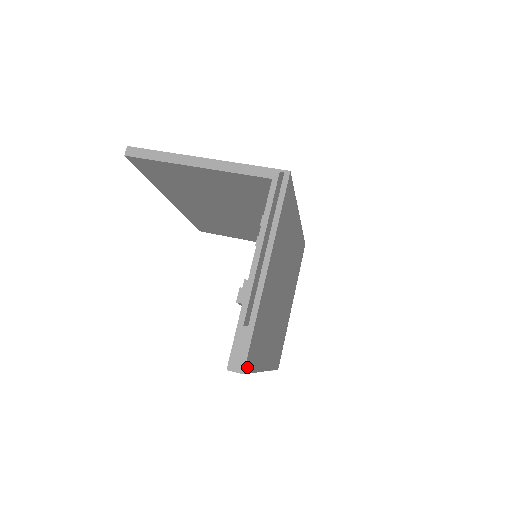
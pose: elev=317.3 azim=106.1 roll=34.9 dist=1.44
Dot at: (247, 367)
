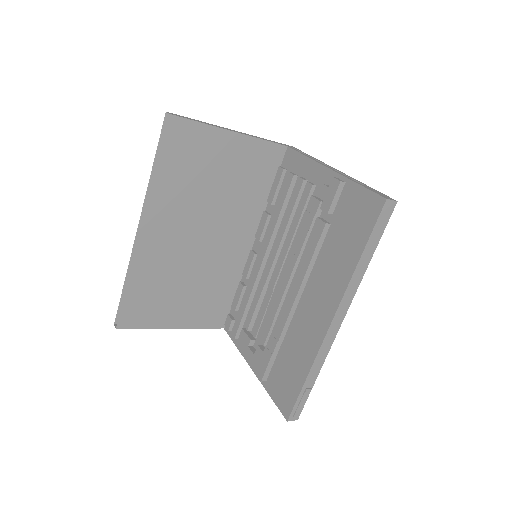
Dot at: occluded
